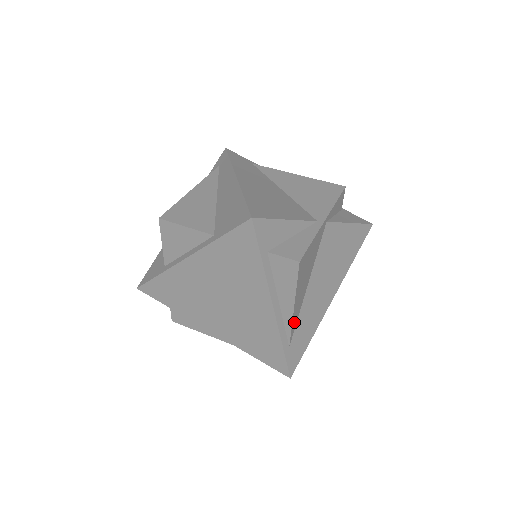
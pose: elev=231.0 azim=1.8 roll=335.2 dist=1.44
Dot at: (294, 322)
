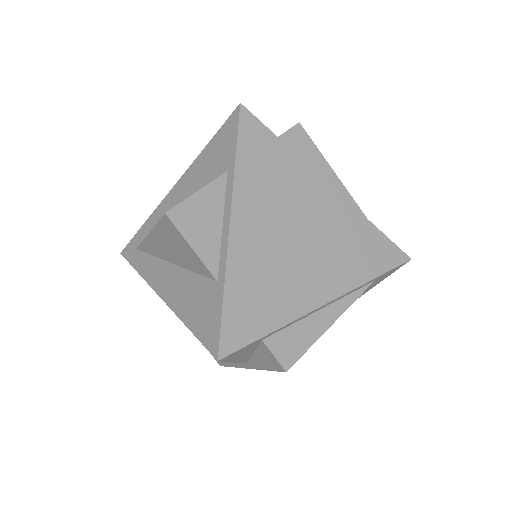
Dot at: occluded
